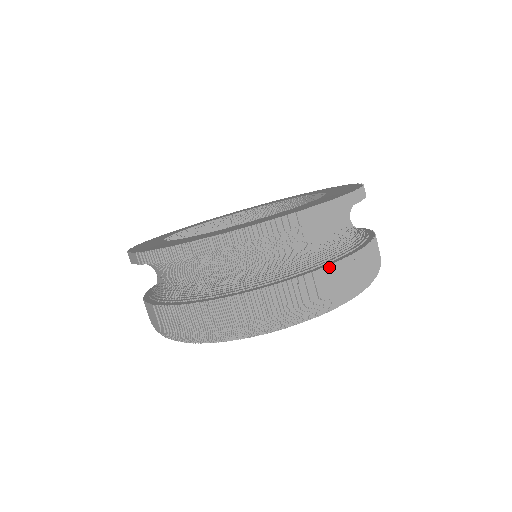
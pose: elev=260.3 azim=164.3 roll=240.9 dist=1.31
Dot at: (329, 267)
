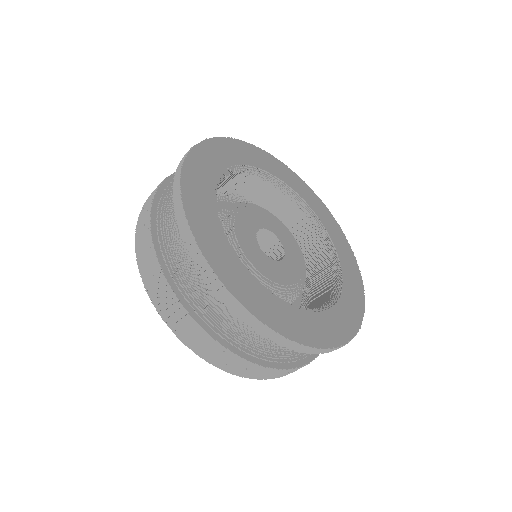
Dot at: (201, 328)
